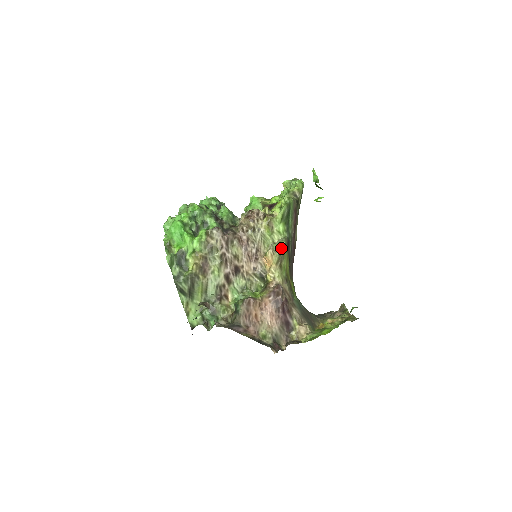
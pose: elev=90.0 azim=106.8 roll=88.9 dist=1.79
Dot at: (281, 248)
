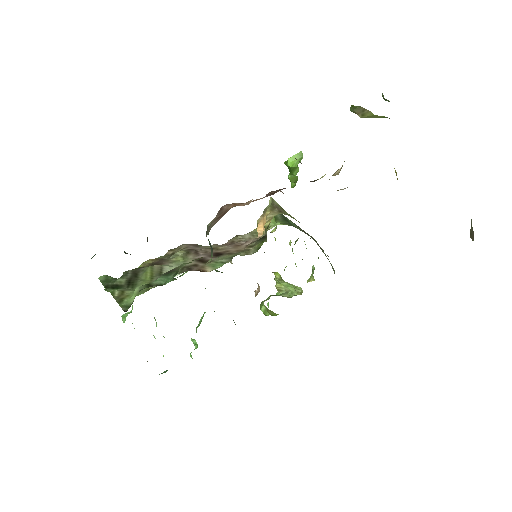
Dot at: (270, 200)
